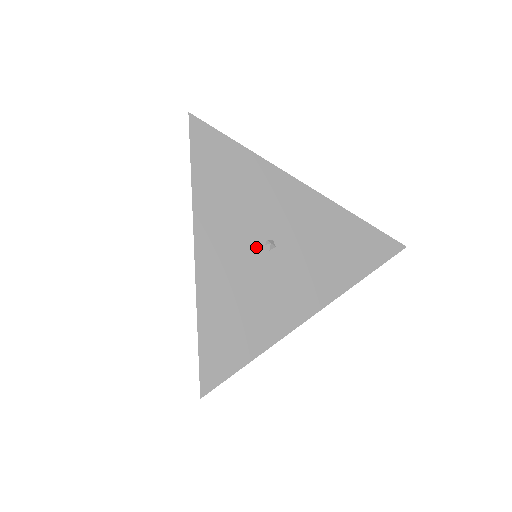
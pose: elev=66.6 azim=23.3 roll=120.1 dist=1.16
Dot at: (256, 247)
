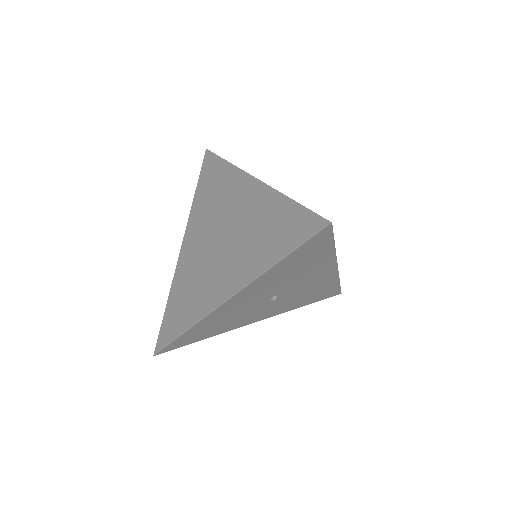
Dot at: occluded
